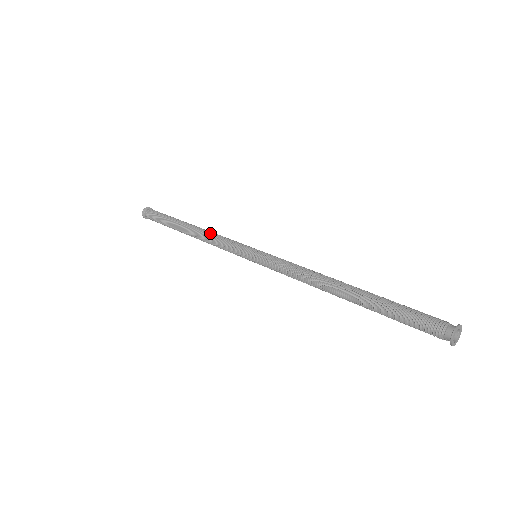
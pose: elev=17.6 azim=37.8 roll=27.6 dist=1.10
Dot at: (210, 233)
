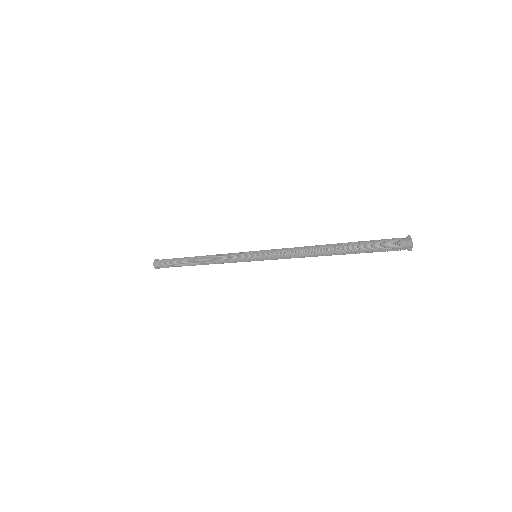
Dot at: (215, 255)
